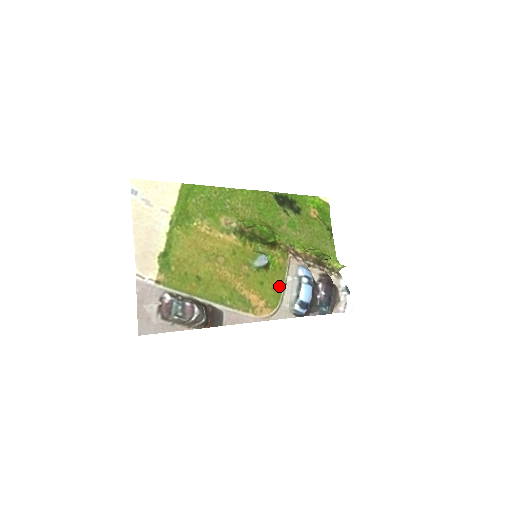
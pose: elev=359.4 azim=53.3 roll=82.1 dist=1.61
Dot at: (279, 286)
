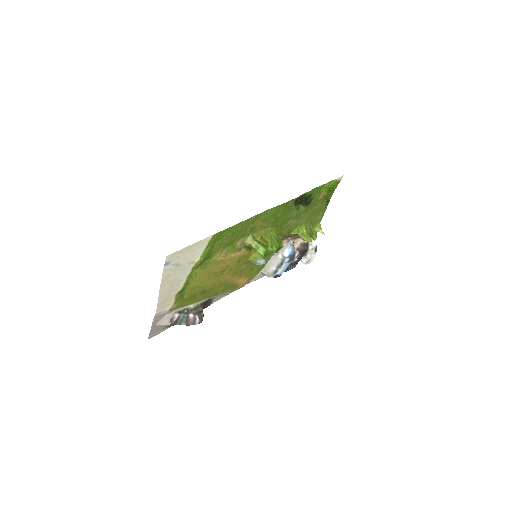
Dot at: occluded
